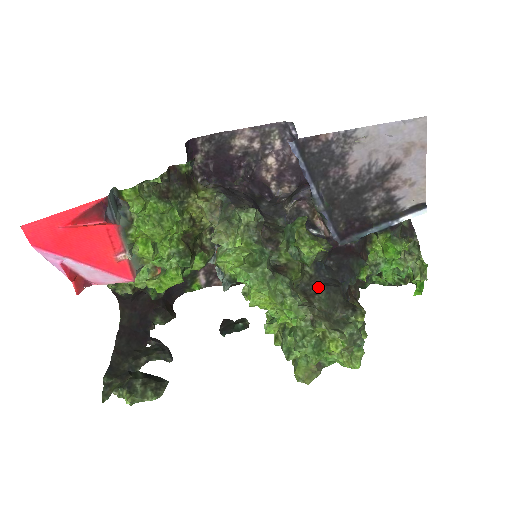
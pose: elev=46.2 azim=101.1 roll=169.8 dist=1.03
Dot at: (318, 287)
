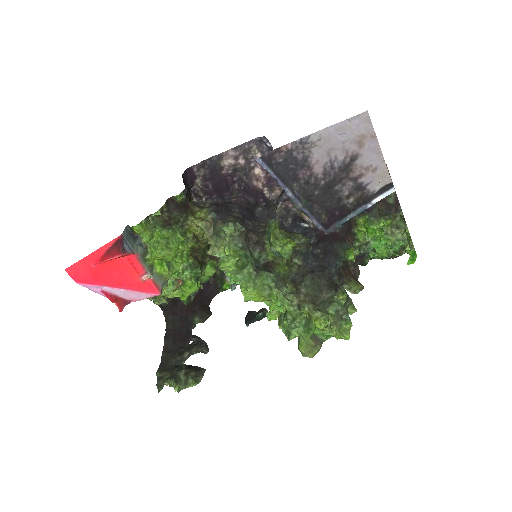
Dot at: (305, 275)
